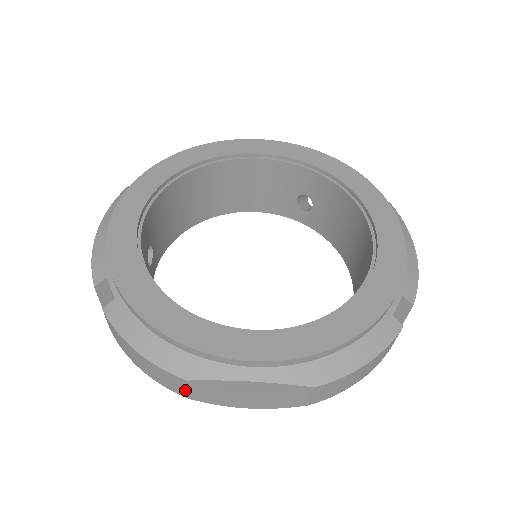
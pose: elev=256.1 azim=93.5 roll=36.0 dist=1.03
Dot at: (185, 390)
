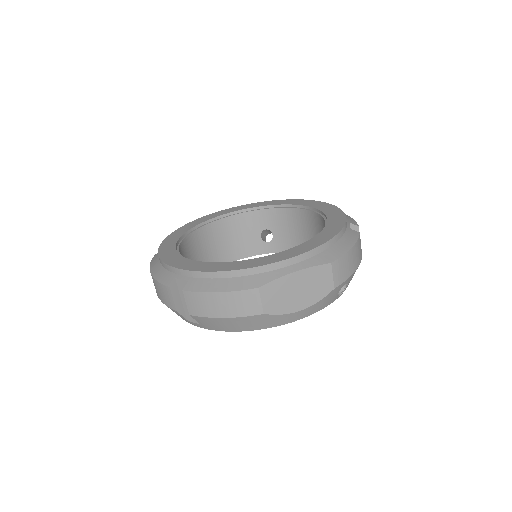
Dot at: (259, 303)
